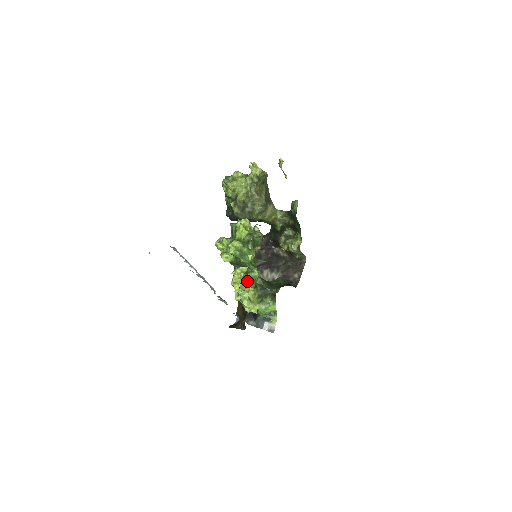
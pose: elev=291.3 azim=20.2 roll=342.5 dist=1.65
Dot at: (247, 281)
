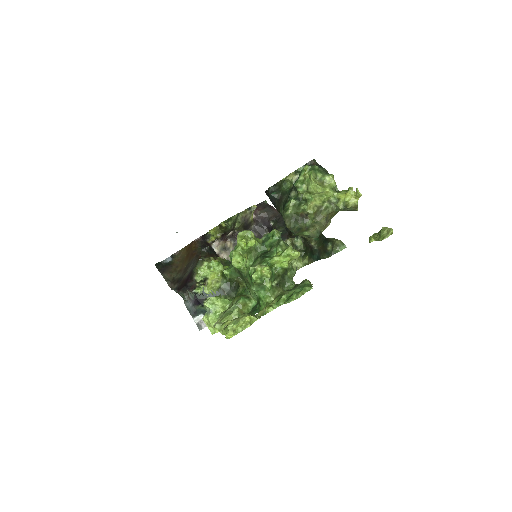
Dot at: (235, 304)
